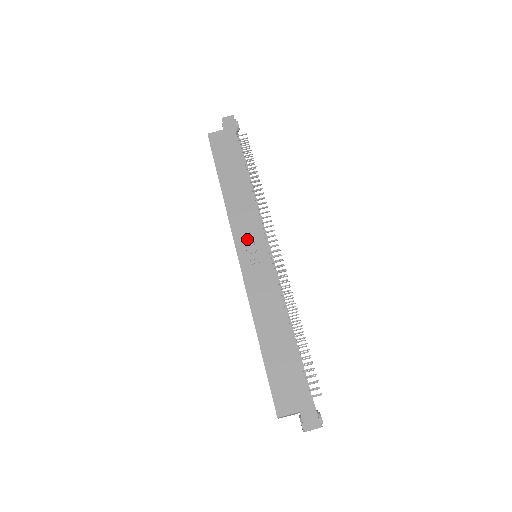
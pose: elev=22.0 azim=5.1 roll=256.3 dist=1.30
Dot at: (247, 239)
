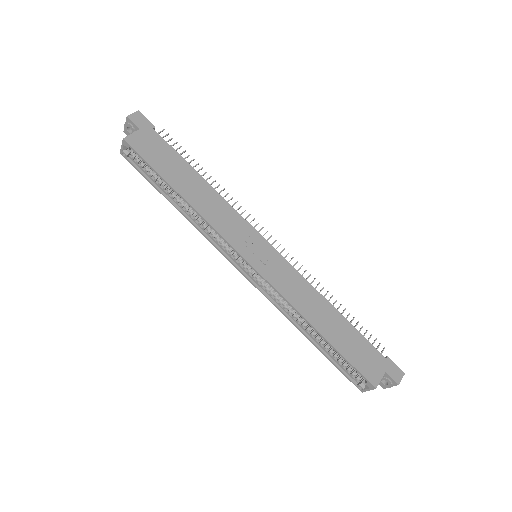
Dot at: (245, 241)
